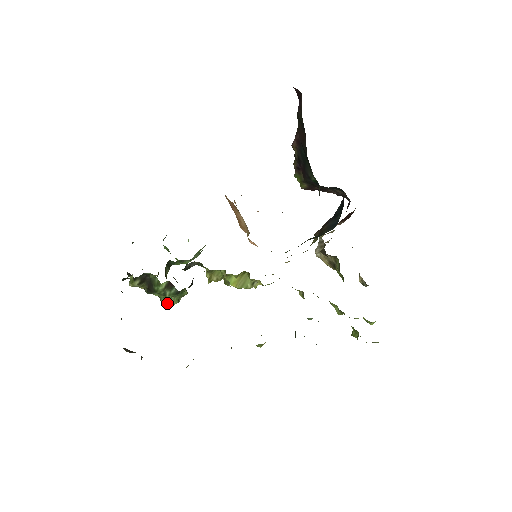
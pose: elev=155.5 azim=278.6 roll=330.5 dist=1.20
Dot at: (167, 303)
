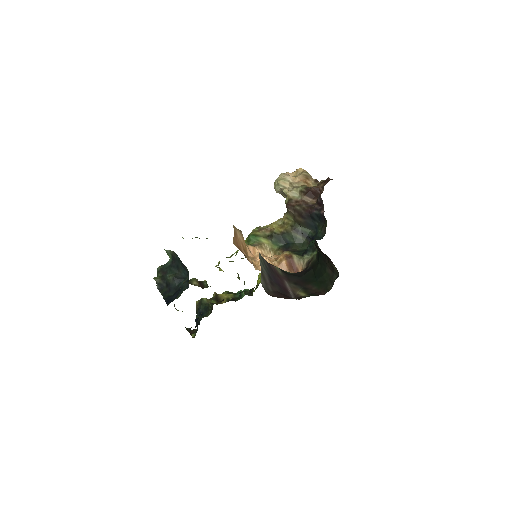
Dot at: occluded
